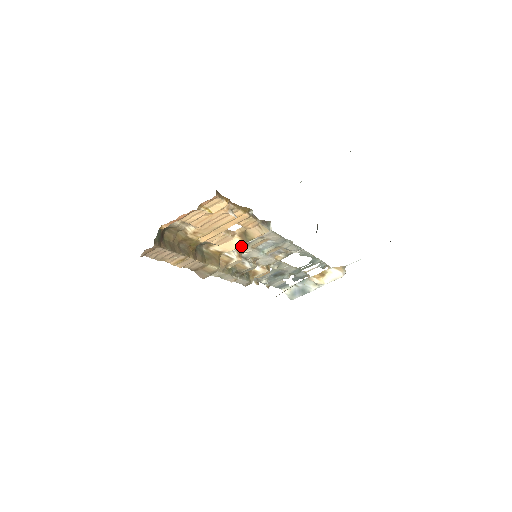
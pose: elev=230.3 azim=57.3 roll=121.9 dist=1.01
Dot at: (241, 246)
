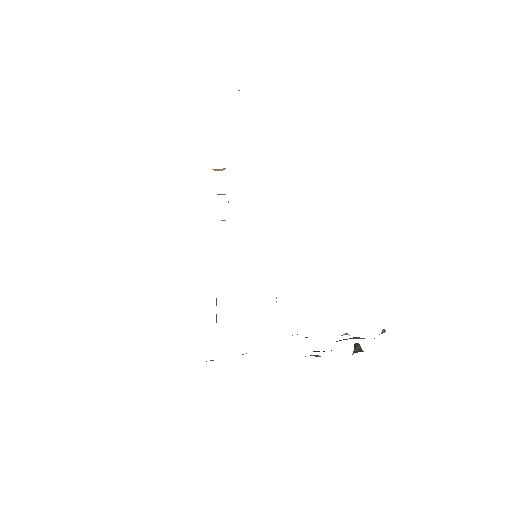
Dot at: occluded
